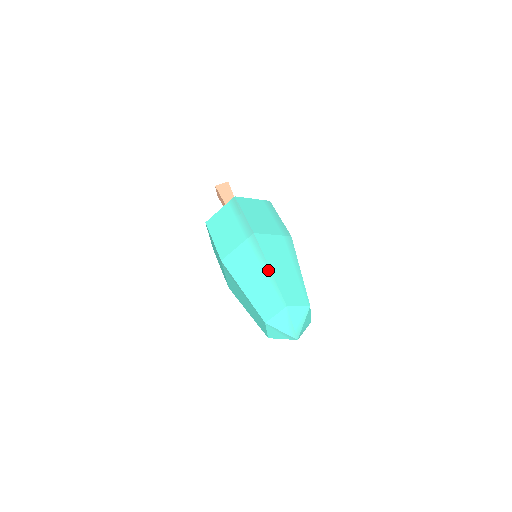
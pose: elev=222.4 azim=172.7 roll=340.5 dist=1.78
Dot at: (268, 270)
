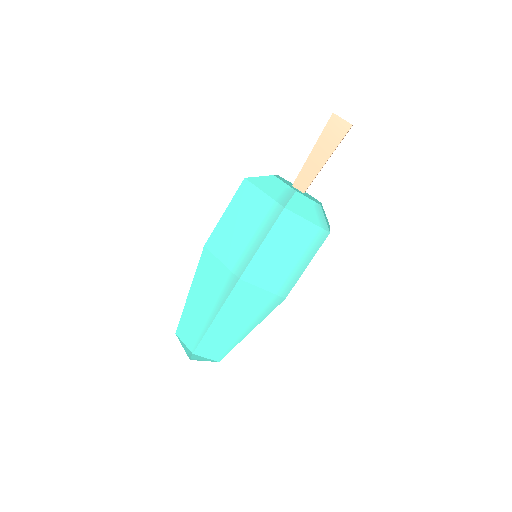
Dot at: (212, 318)
